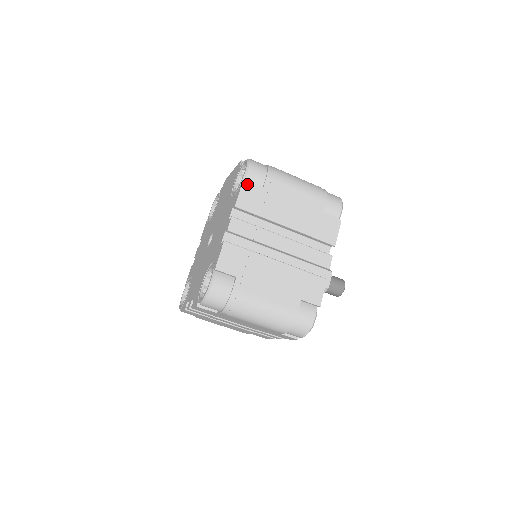
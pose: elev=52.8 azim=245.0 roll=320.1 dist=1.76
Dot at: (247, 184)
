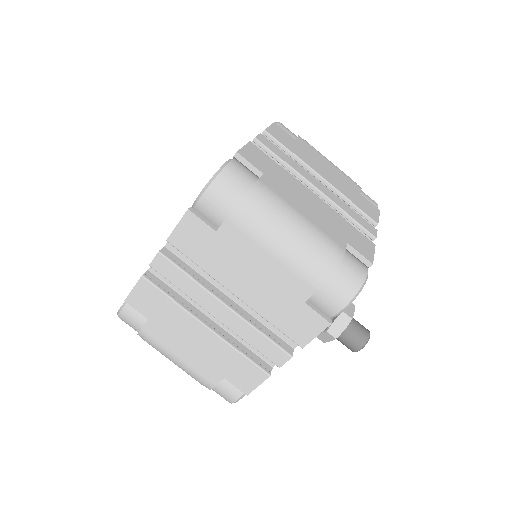
Dot at: (278, 127)
